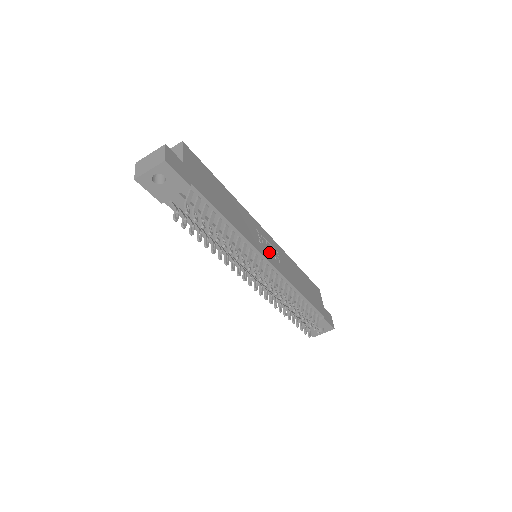
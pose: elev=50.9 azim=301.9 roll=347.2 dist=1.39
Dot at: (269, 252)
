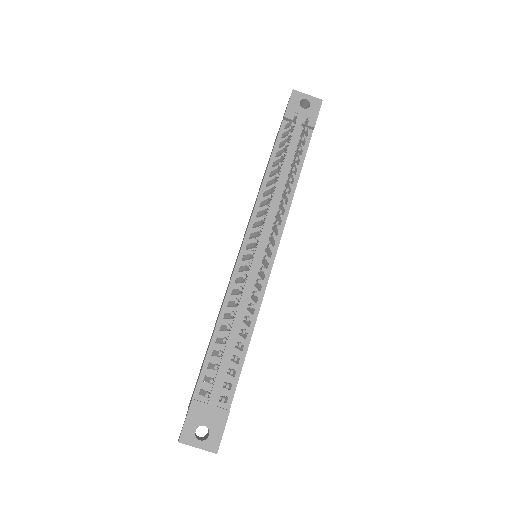
Dot at: occluded
